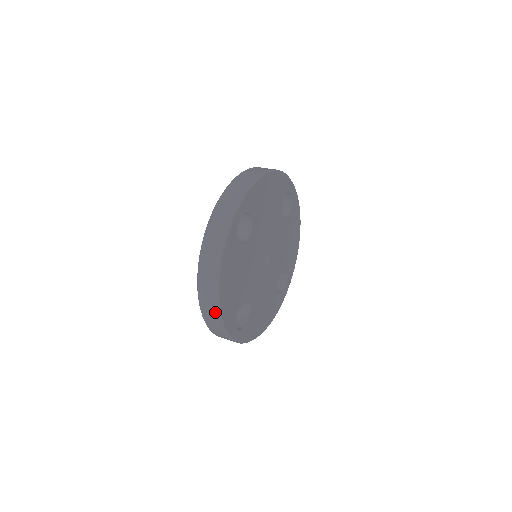
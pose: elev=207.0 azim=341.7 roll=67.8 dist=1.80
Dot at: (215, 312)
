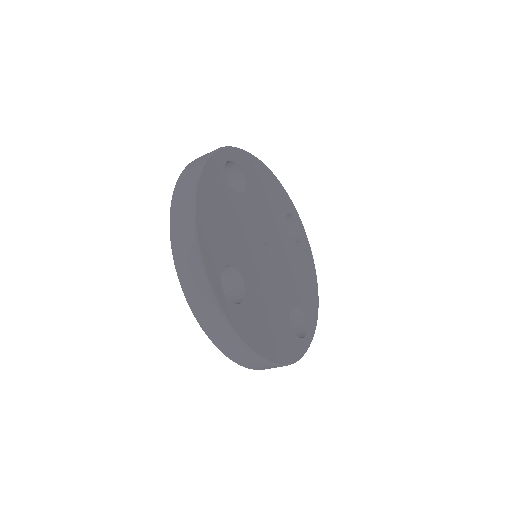
Dot at: occluded
